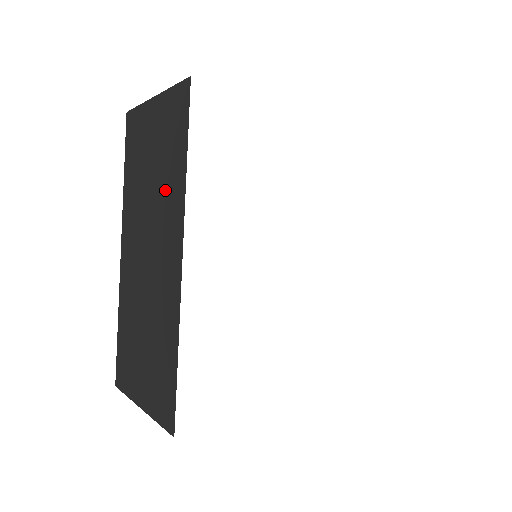
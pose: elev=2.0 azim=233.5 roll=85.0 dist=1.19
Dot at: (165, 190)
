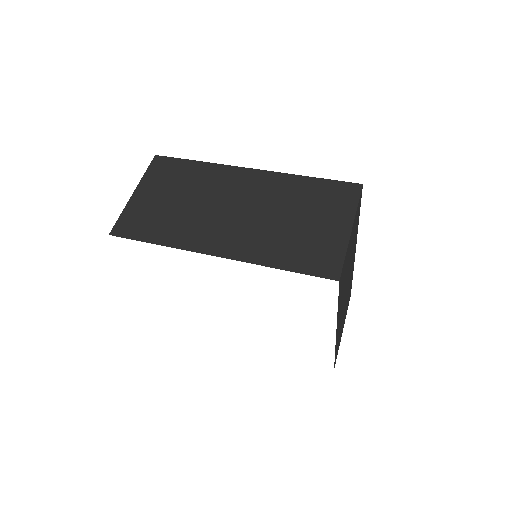
Dot at: occluded
